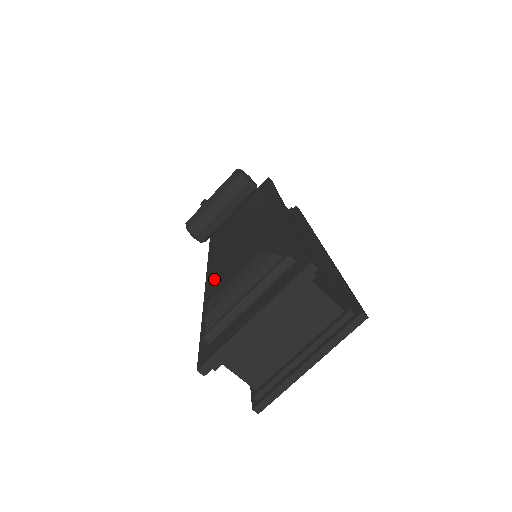
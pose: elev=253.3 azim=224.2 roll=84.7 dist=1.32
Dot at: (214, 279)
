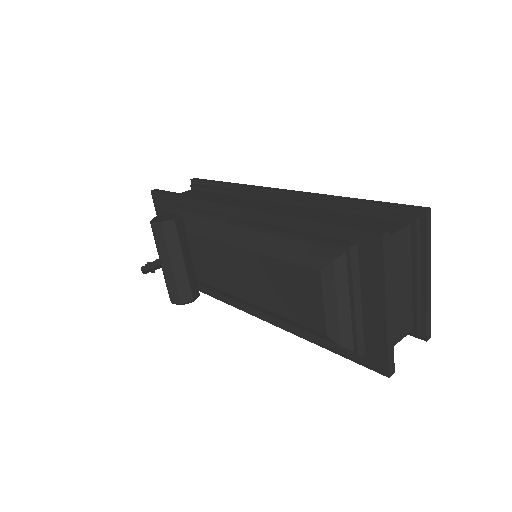
Dot at: (293, 317)
